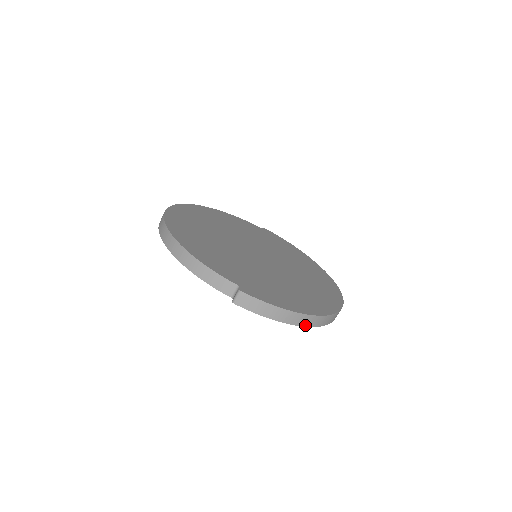
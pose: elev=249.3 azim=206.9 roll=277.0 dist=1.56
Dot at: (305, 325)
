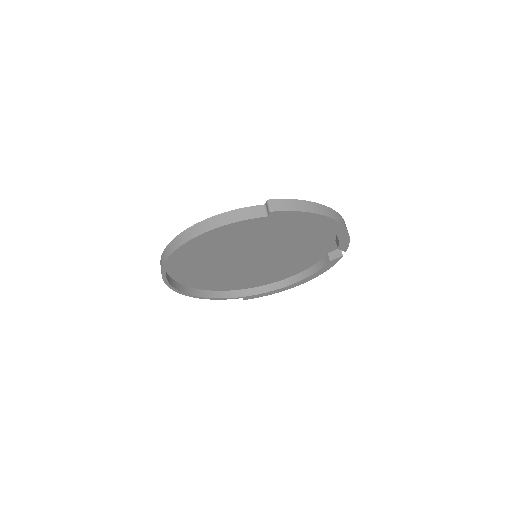
Dot at: (333, 218)
